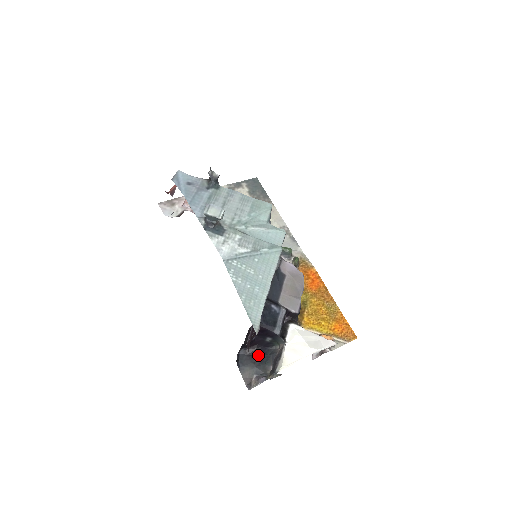
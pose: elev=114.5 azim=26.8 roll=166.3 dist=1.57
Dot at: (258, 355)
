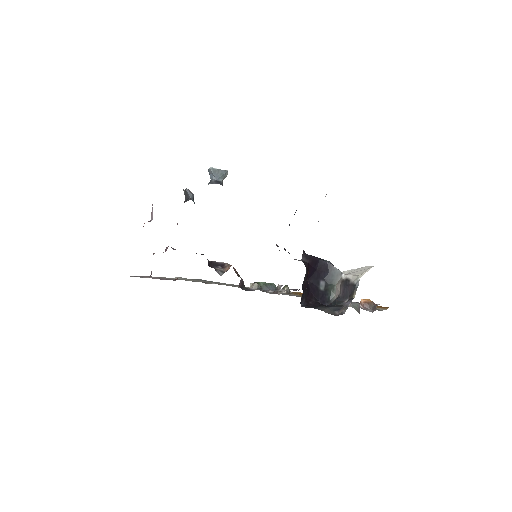
Dot at: (322, 305)
